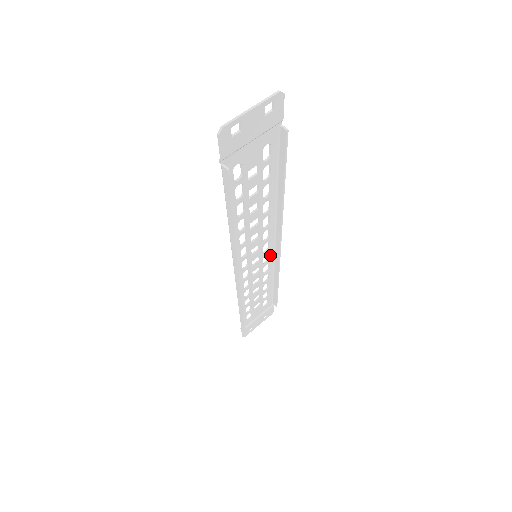
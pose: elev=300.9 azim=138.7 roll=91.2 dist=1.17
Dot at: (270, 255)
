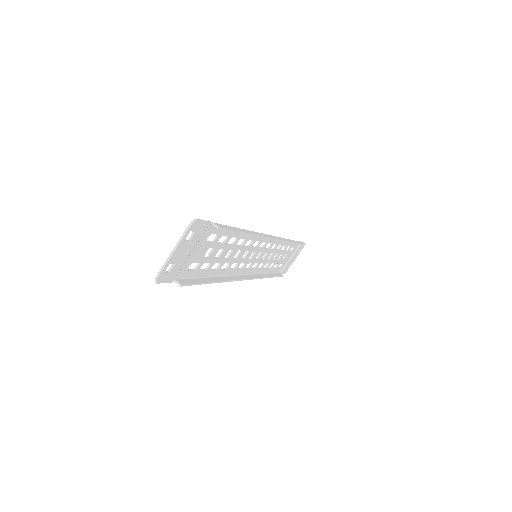
Dot at: (271, 241)
